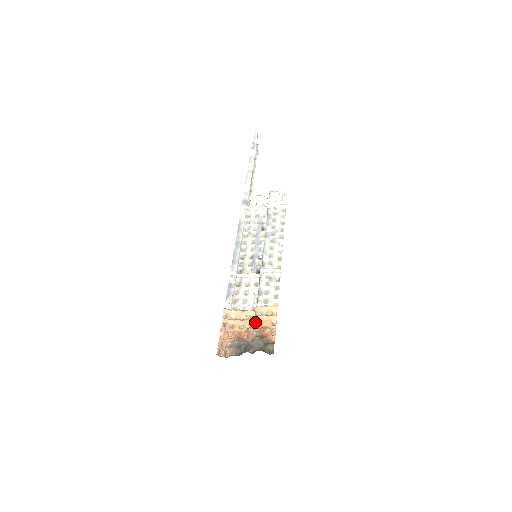
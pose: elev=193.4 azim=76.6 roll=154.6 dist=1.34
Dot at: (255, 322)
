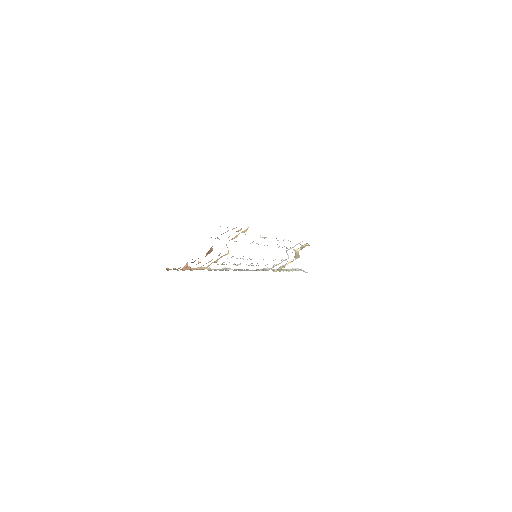
Dot at: occluded
